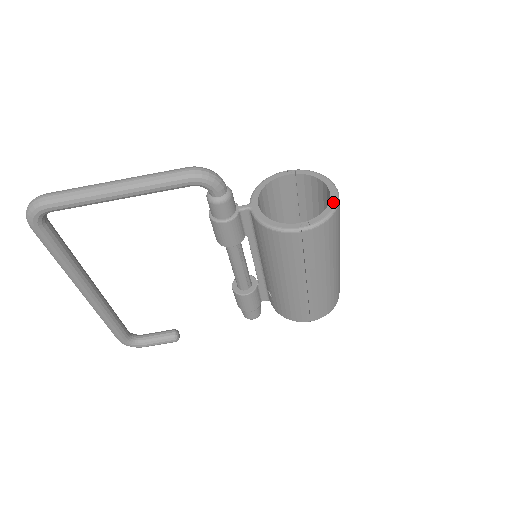
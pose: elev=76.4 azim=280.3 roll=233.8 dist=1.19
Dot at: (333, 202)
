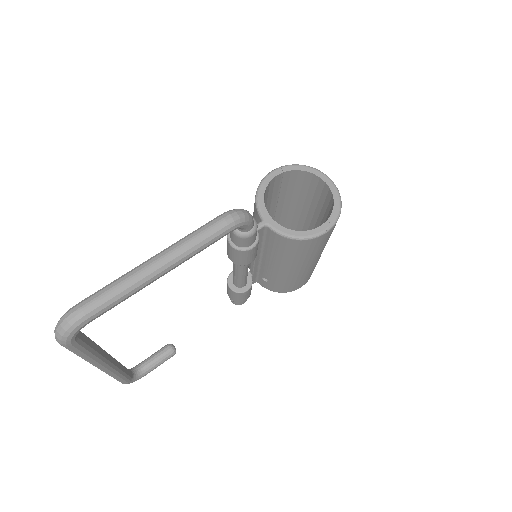
Dot at: (336, 193)
